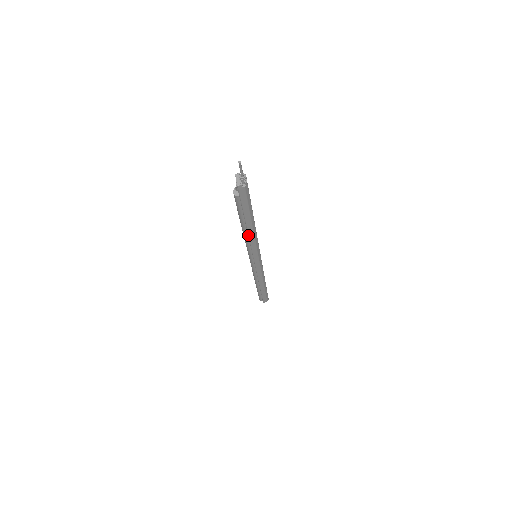
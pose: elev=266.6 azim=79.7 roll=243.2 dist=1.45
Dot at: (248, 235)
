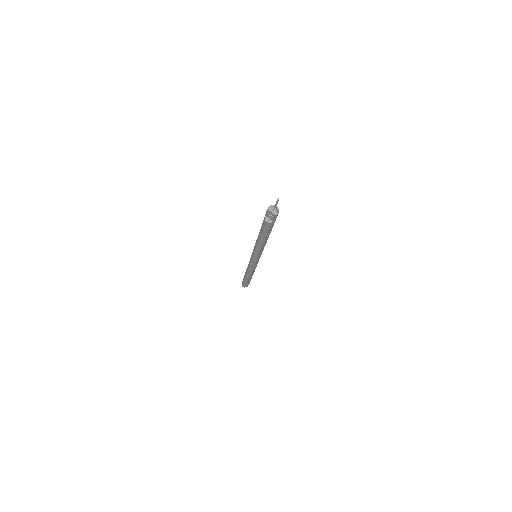
Dot at: (264, 244)
